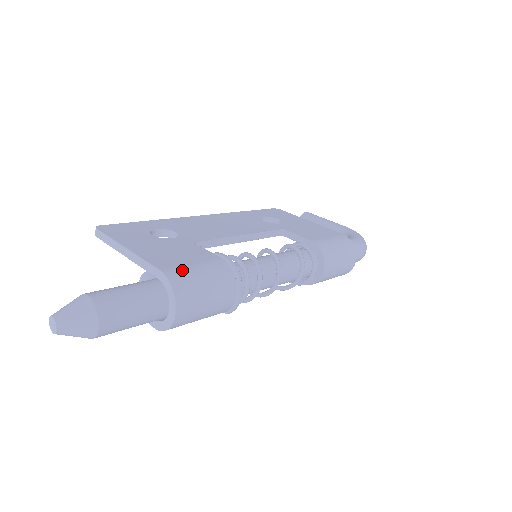
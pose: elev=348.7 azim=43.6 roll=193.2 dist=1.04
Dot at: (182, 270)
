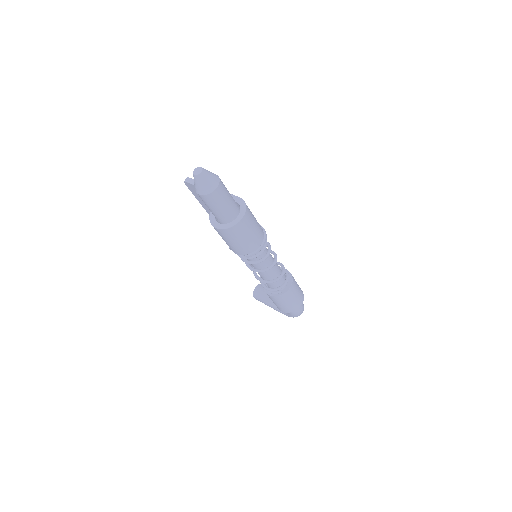
Dot at: occluded
